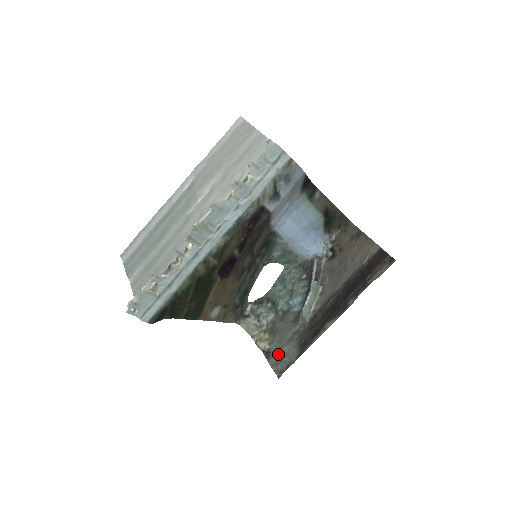
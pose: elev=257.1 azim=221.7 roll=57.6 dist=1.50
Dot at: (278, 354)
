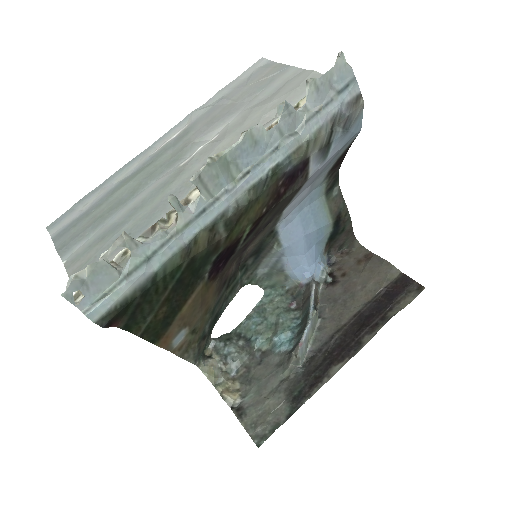
Dot at: (256, 411)
